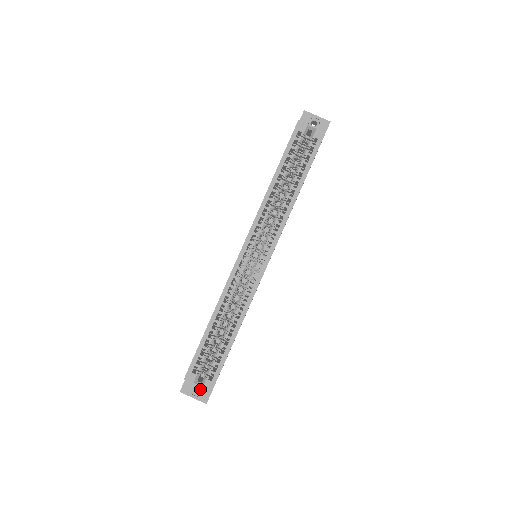
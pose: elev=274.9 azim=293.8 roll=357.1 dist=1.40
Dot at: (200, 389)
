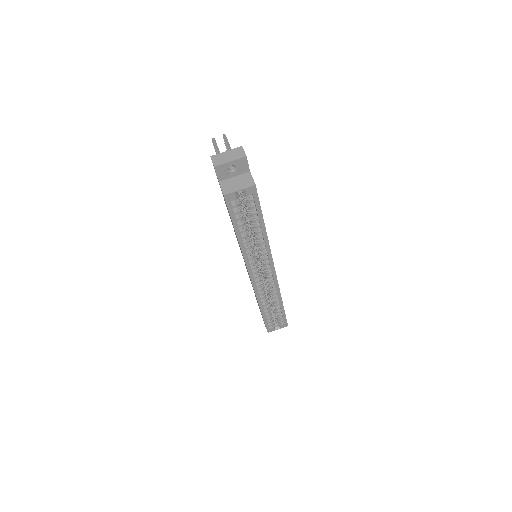
Dot at: occluded
